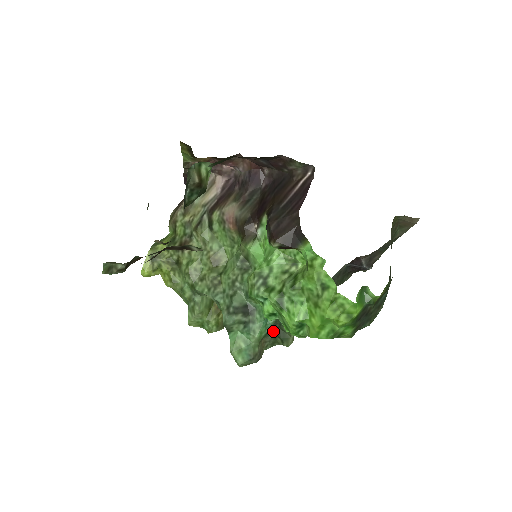
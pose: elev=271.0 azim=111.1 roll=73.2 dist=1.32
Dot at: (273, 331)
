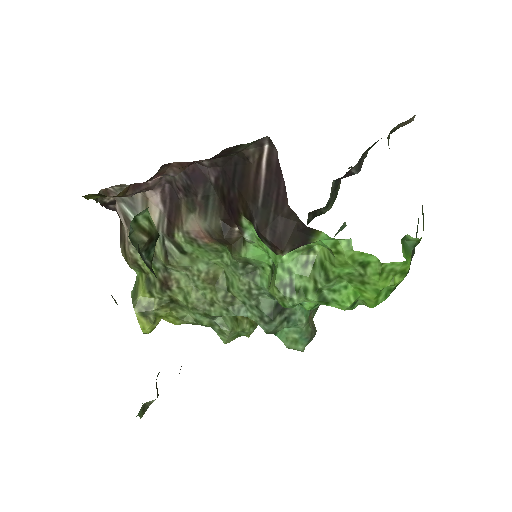
Dot at: occluded
